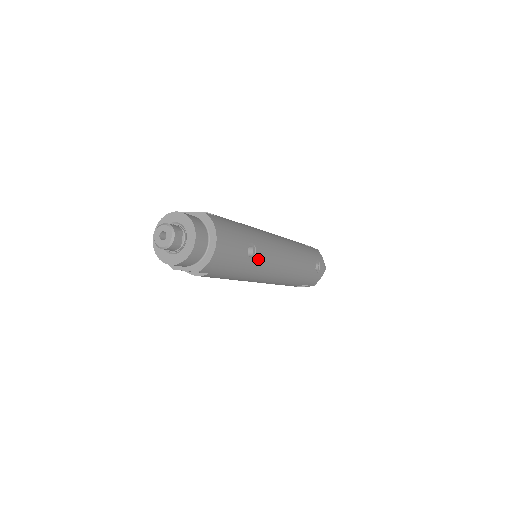
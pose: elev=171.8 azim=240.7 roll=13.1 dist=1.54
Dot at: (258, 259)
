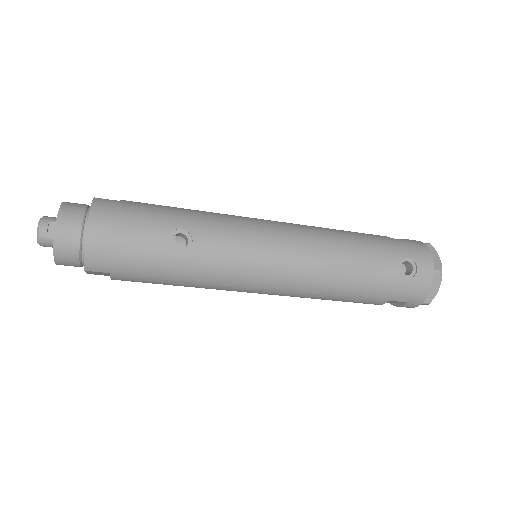
Dot at: (202, 252)
